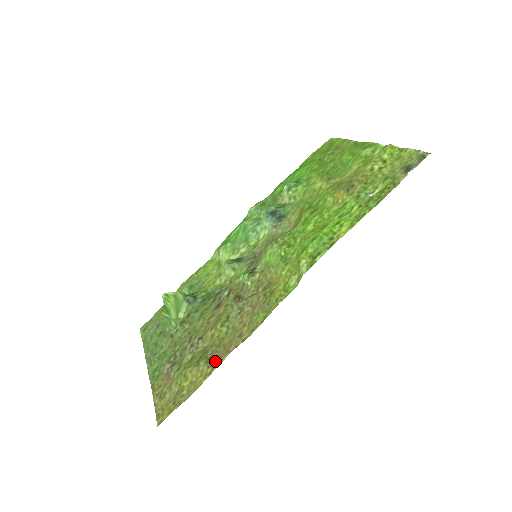
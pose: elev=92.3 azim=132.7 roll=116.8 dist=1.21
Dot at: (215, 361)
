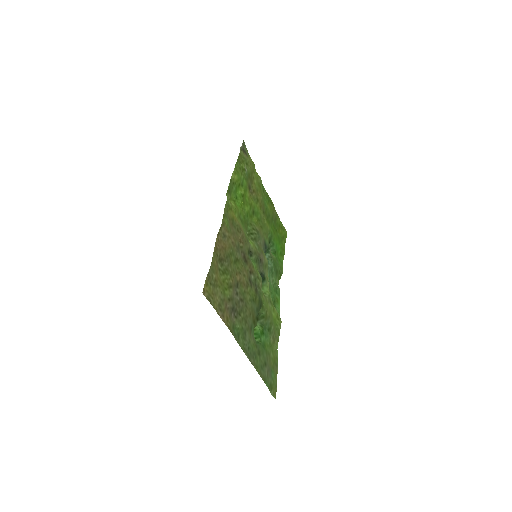
Dot at: (219, 252)
